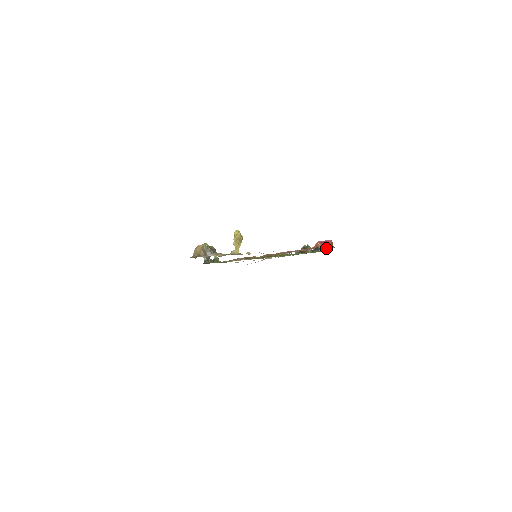
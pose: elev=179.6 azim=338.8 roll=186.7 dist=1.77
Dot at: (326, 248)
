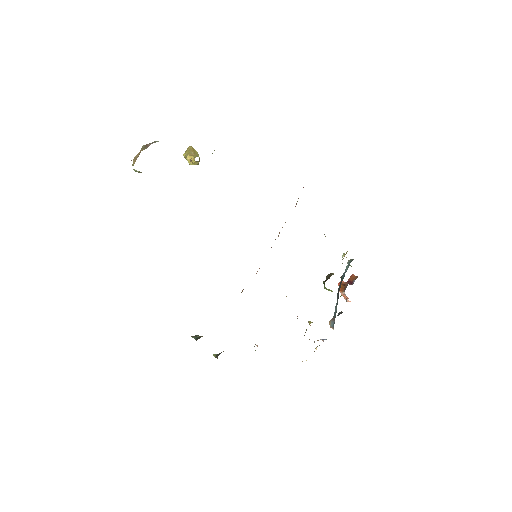
Dot at: (349, 263)
